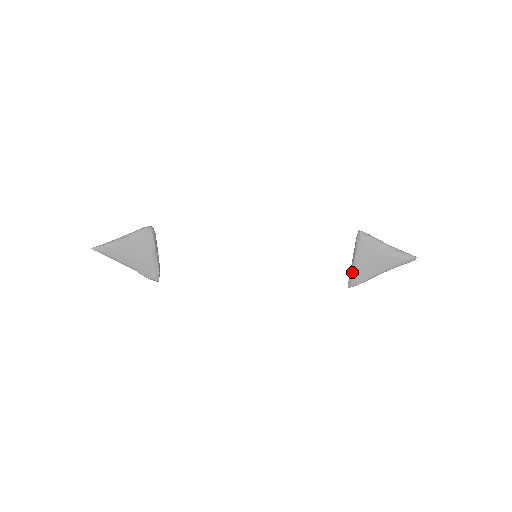
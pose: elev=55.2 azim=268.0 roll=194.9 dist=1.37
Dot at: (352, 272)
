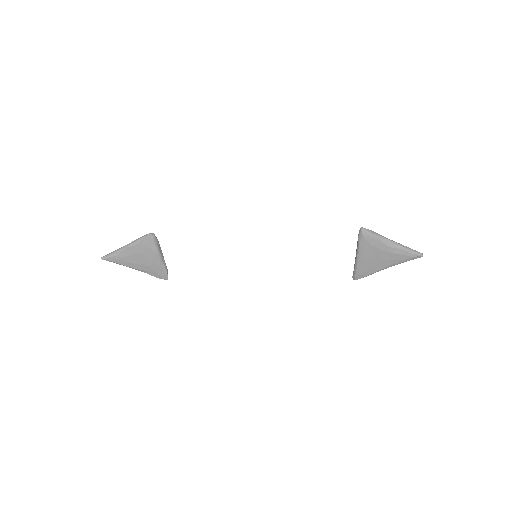
Dot at: (356, 267)
